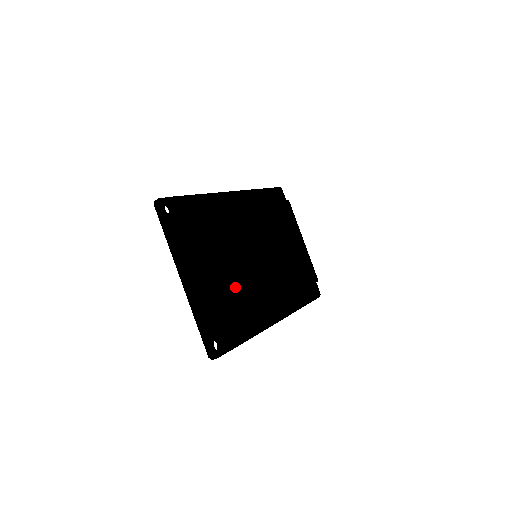
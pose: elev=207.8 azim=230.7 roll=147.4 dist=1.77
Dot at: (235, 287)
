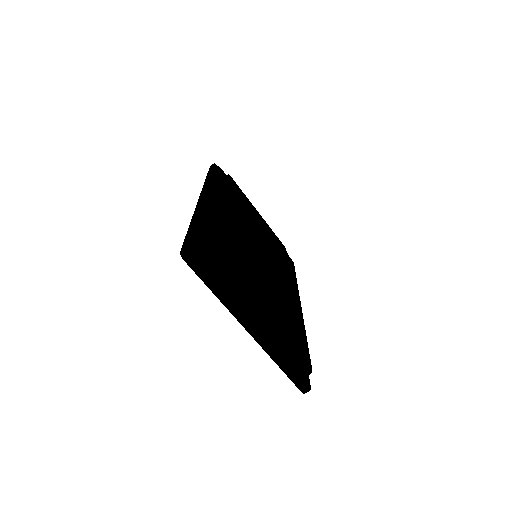
Dot at: (276, 304)
